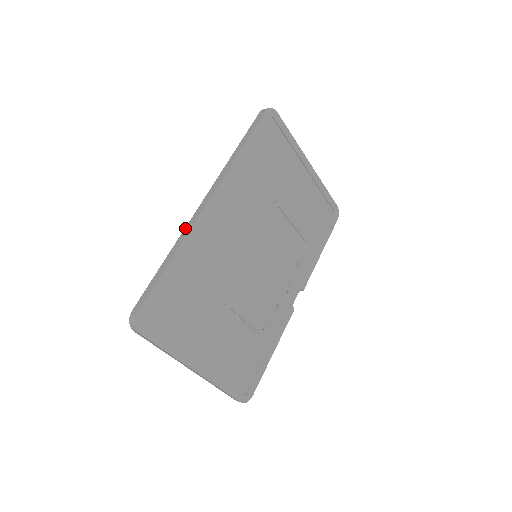
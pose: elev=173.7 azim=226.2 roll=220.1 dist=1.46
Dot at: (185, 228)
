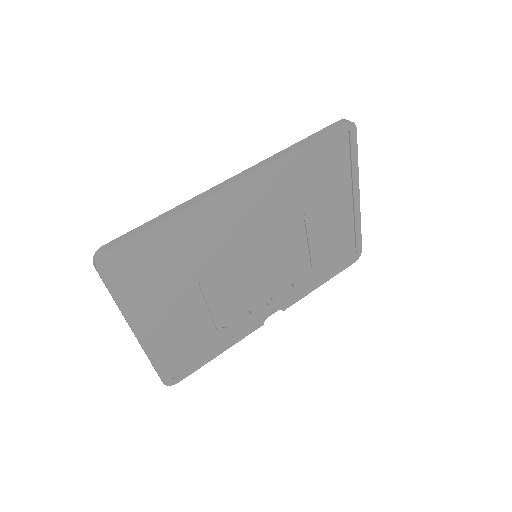
Dot at: (201, 194)
